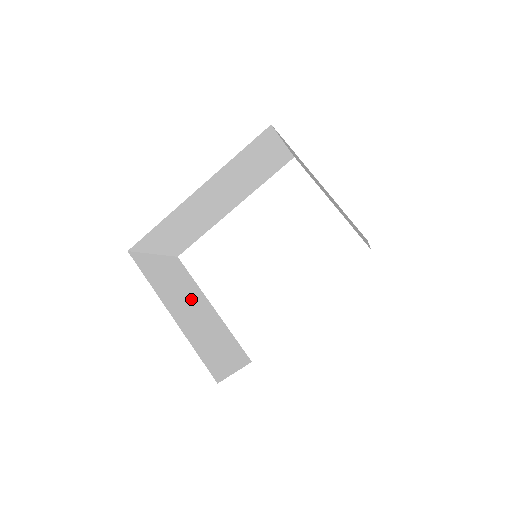
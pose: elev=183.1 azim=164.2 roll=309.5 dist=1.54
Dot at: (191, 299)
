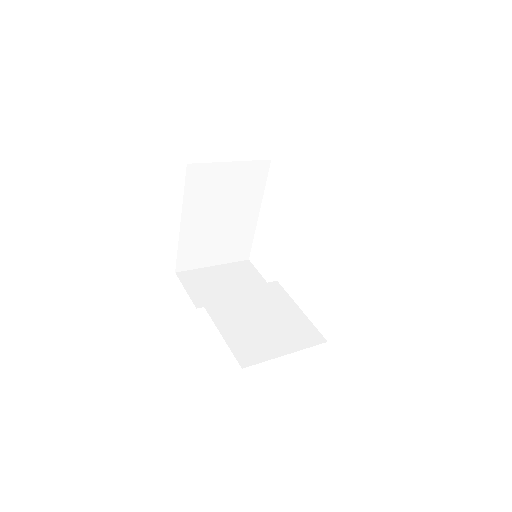
Dot at: (232, 206)
